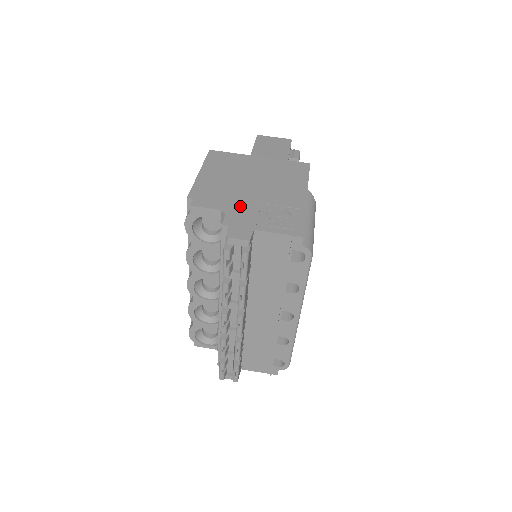
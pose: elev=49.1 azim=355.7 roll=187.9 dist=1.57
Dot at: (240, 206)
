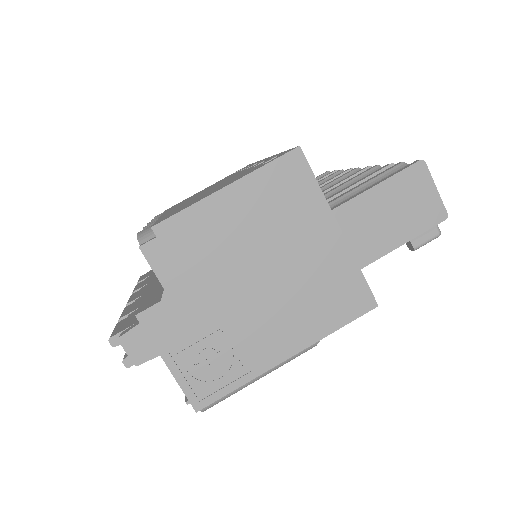
Dot at: (193, 304)
